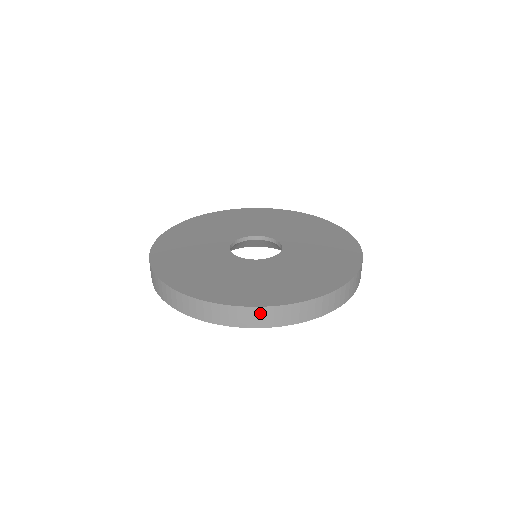
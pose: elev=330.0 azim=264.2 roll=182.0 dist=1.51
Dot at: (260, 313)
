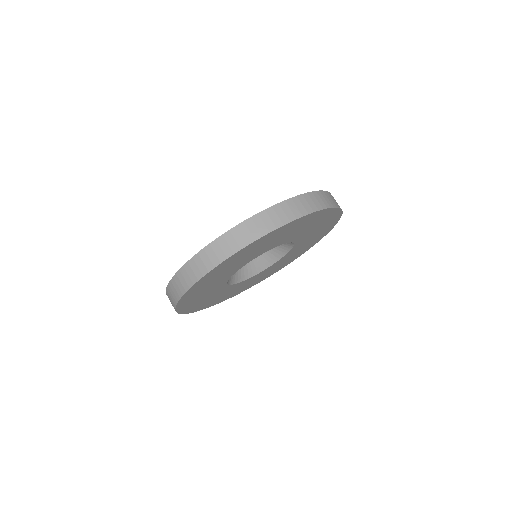
Dot at: (291, 205)
